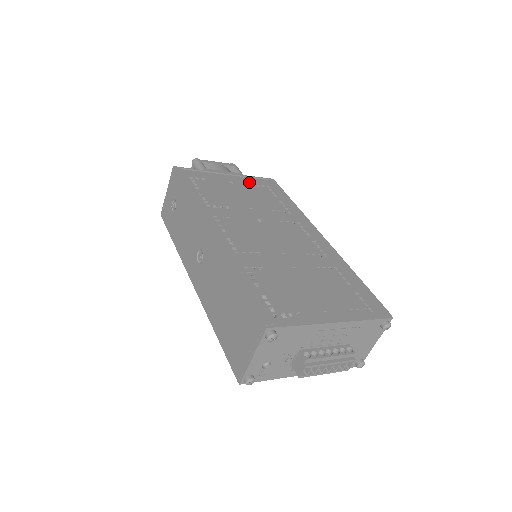
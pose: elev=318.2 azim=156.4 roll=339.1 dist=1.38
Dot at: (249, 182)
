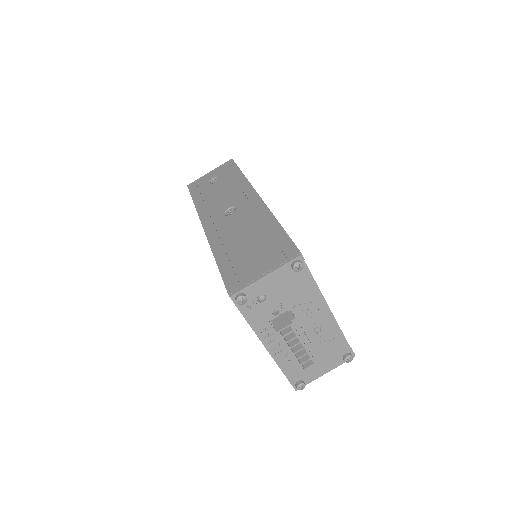
Dot at: occluded
